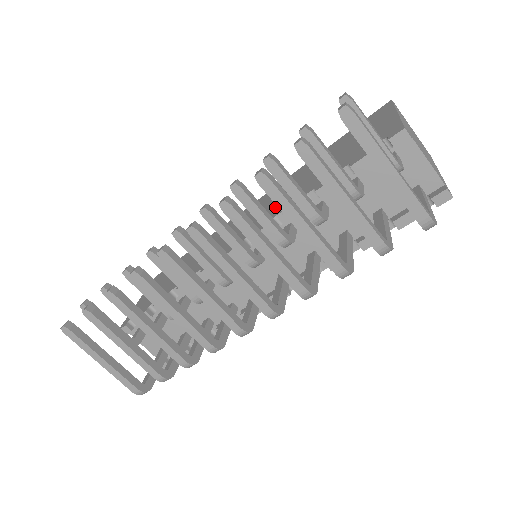
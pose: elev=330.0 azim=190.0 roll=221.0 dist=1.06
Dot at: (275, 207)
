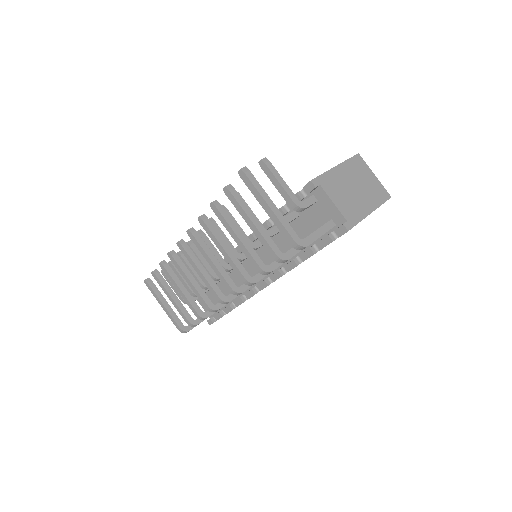
Dot at: occluded
